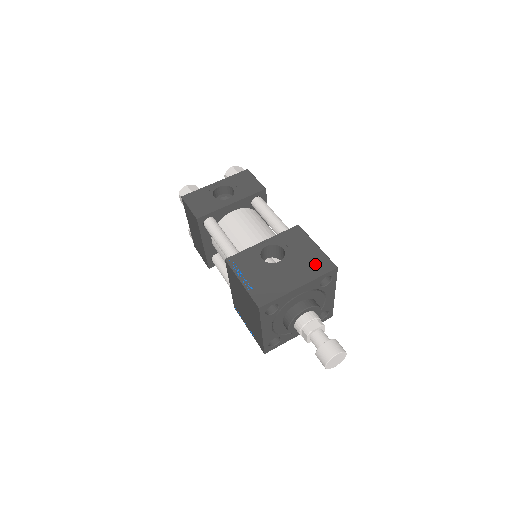
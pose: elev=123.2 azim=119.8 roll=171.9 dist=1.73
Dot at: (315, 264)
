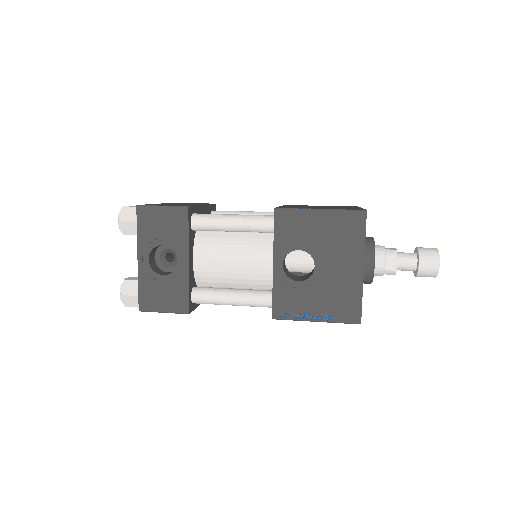
Dot at: (345, 231)
